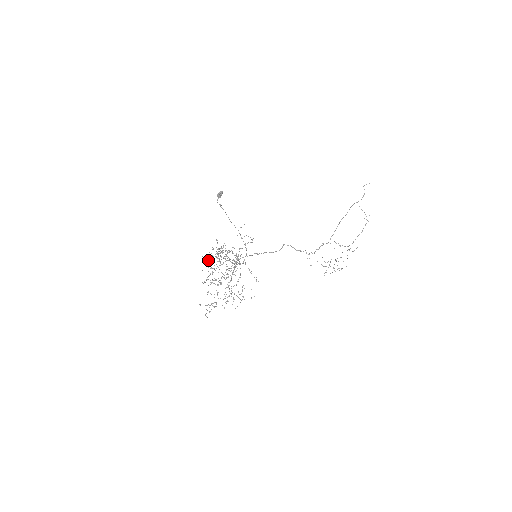
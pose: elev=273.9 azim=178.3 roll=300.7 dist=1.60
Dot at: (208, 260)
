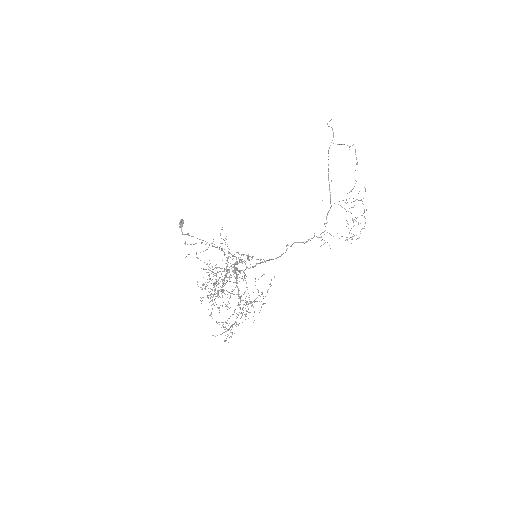
Dot at: (185, 257)
